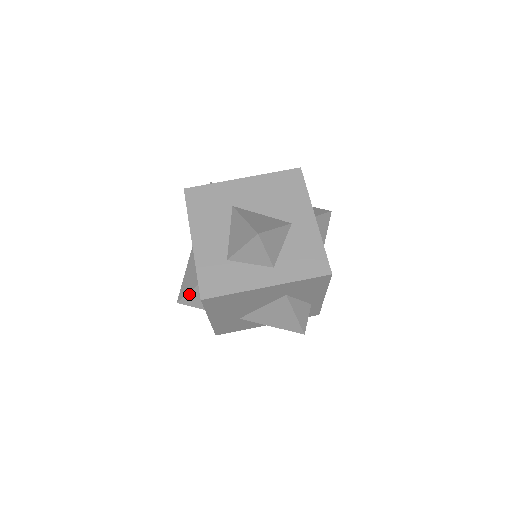
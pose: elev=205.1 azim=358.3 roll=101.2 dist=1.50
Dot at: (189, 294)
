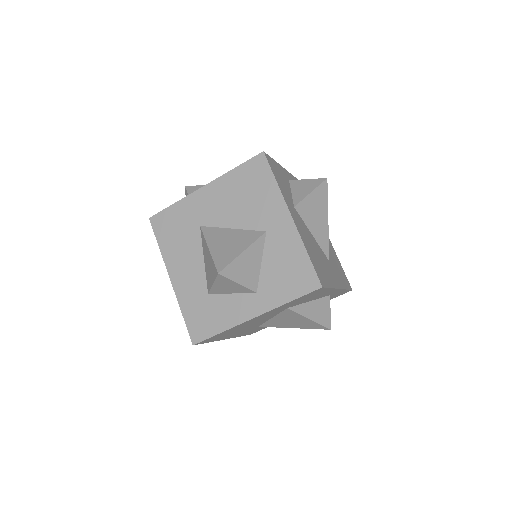
Dot at: occluded
